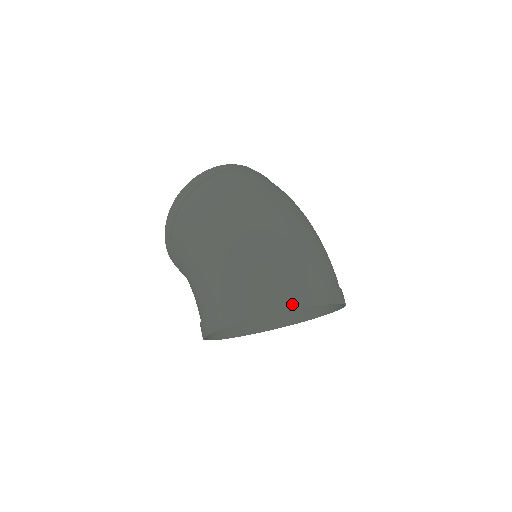
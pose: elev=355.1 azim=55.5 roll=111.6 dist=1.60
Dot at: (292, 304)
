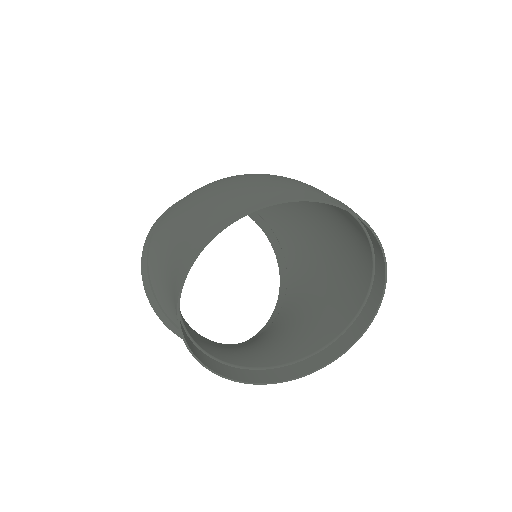
Dot at: (304, 196)
